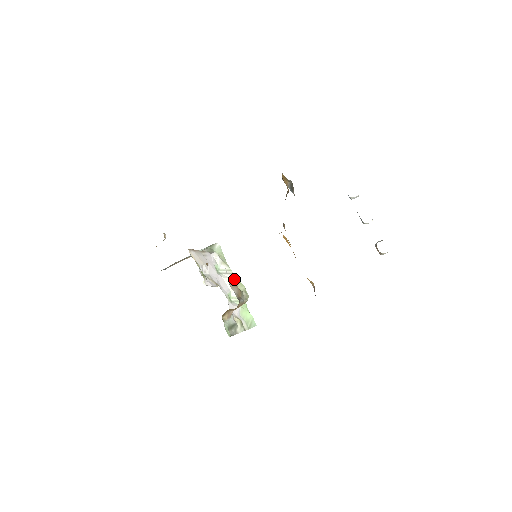
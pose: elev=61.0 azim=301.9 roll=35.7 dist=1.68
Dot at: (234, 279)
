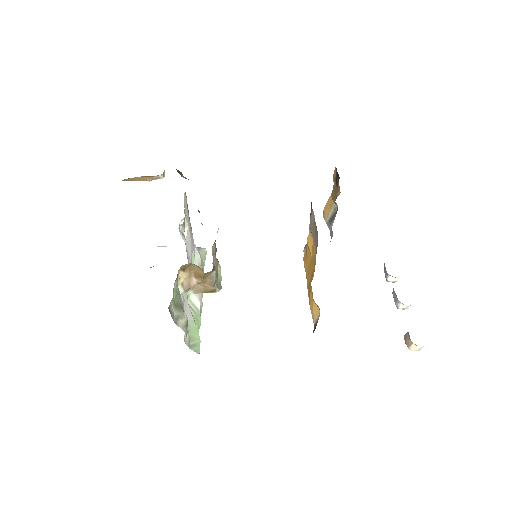
Dot at: occluded
